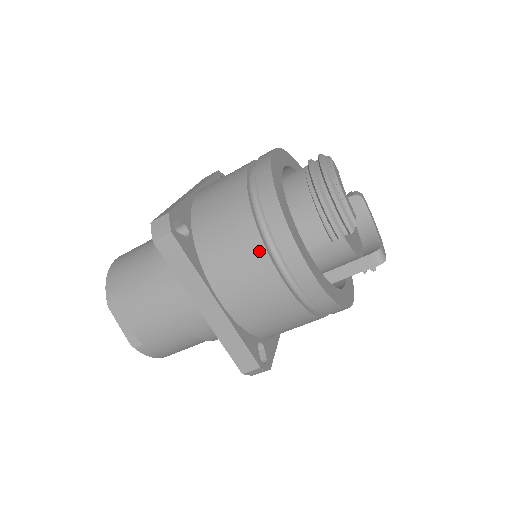
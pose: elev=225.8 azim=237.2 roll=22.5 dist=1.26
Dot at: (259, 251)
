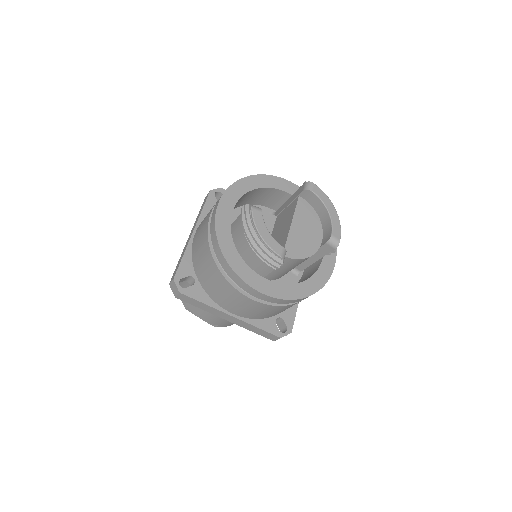
Dot at: (233, 290)
